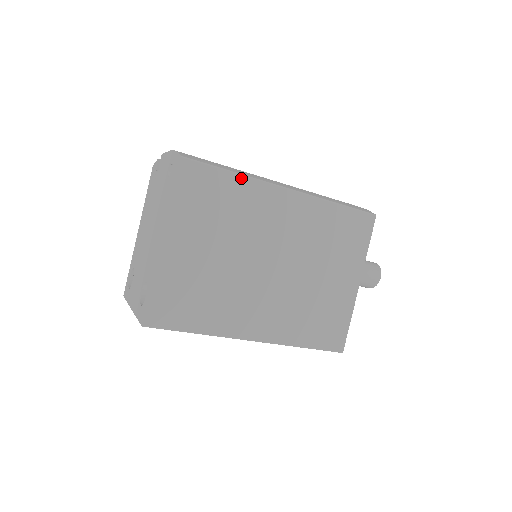
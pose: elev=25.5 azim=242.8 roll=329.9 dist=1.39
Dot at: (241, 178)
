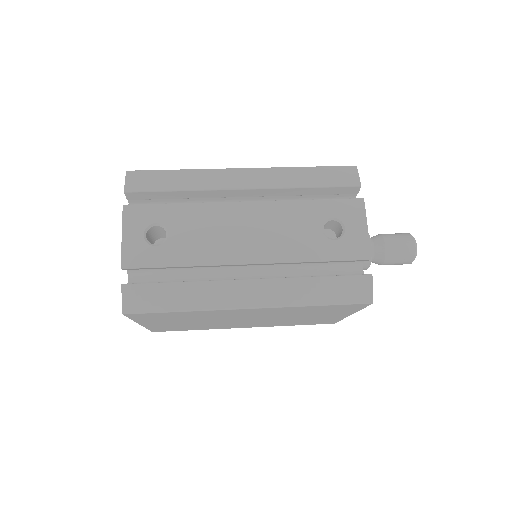
Dot at: (192, 312)
